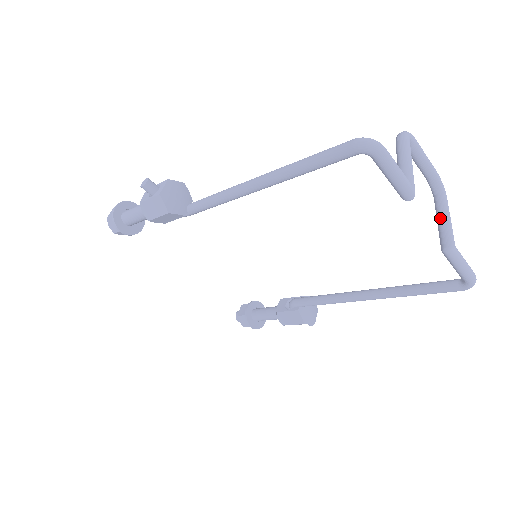
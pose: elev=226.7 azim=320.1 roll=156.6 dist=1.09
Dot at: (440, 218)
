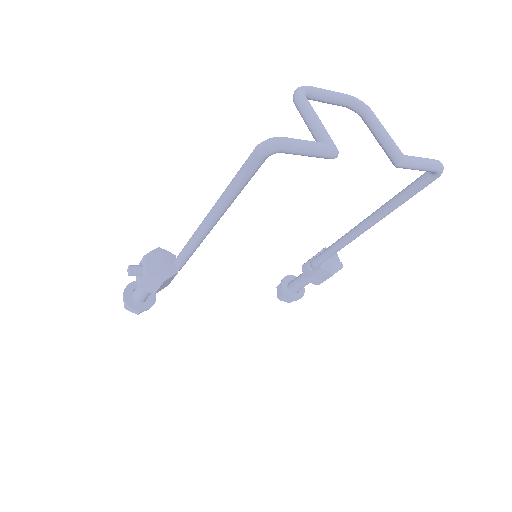
Dot at: (377, 137)
